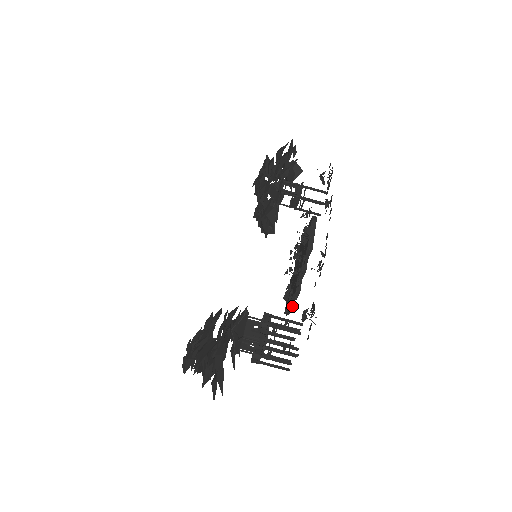
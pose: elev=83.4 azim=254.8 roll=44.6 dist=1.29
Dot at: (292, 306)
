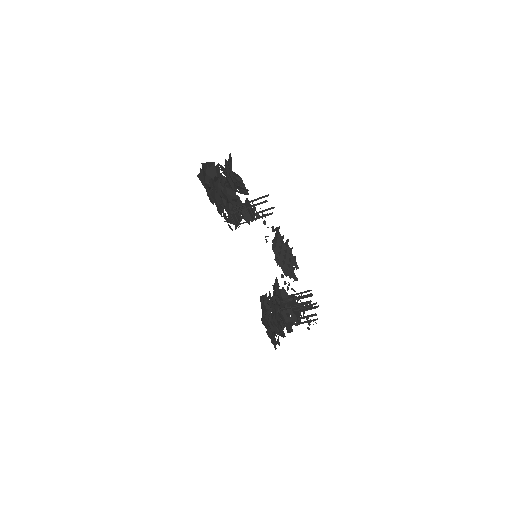
Dot at: (298, 268)
